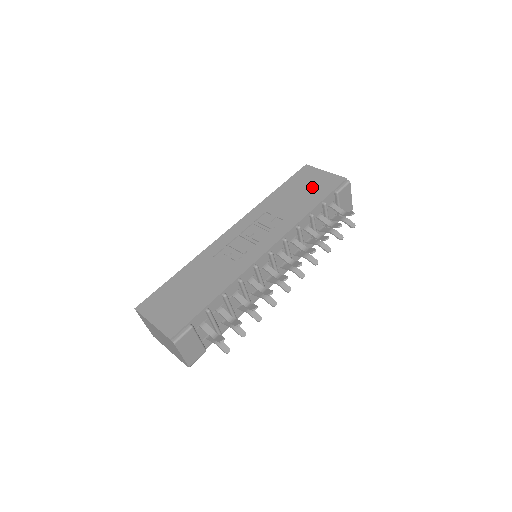
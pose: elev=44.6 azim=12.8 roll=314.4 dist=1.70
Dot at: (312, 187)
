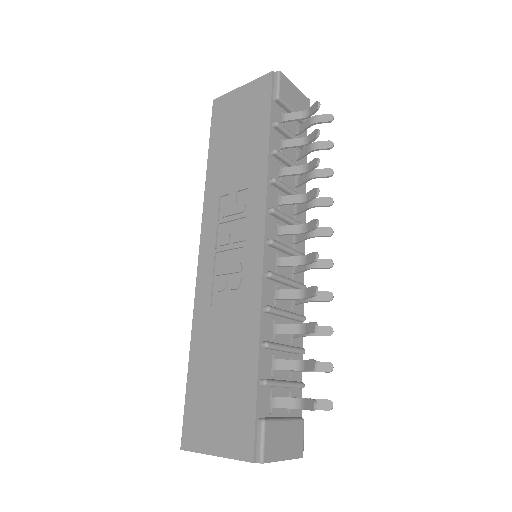
Dot at: (243, 119)
